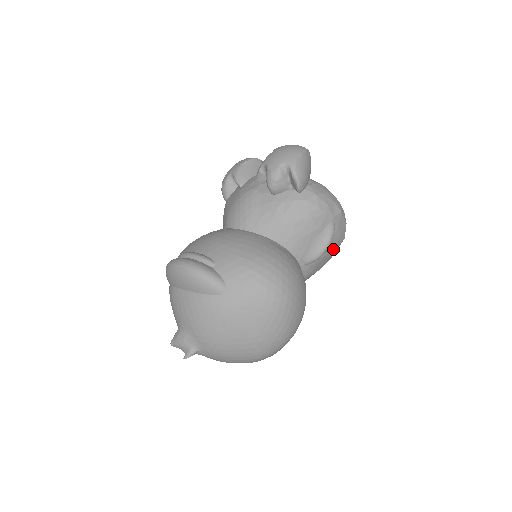
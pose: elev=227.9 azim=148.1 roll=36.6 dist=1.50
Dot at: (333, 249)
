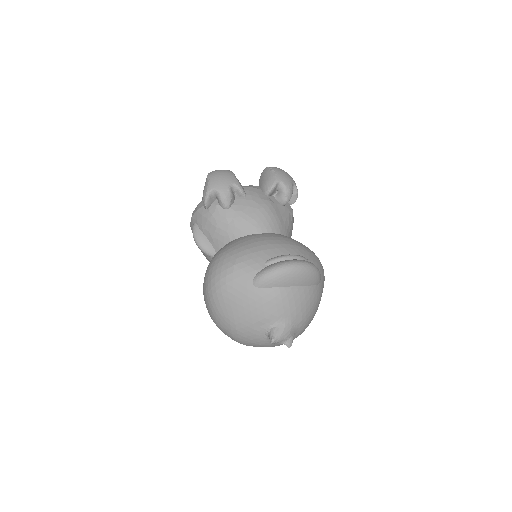
Dot at: occluded
